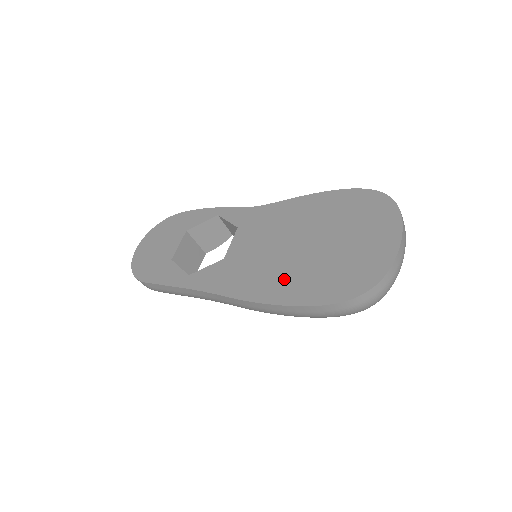
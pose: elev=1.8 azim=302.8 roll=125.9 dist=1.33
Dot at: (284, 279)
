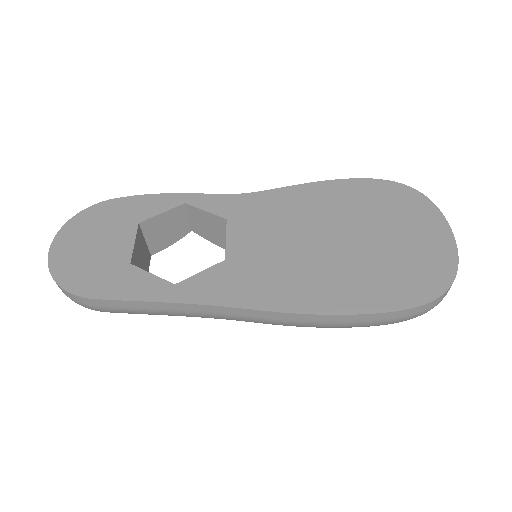
Dot at: (333, 282)
